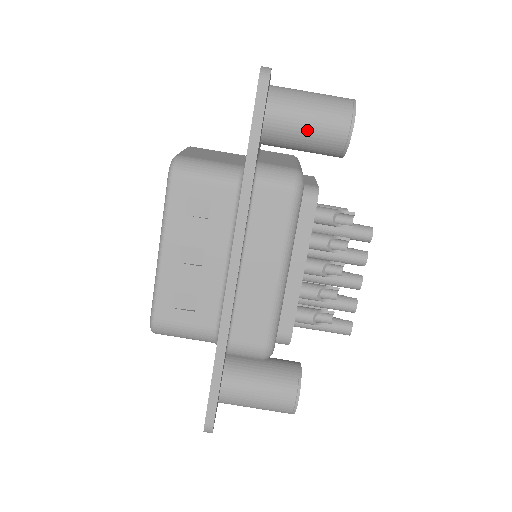
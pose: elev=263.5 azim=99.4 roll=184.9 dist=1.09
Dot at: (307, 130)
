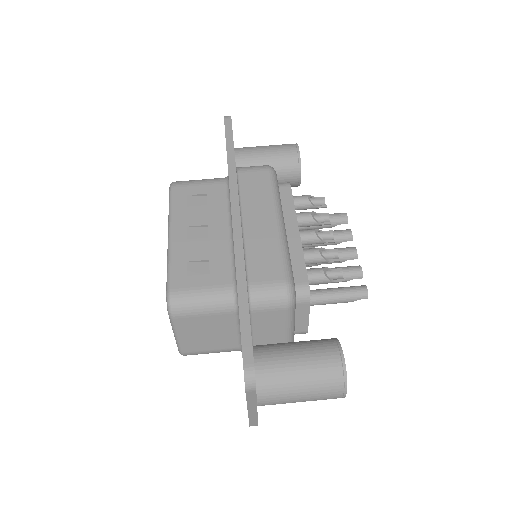
Dot at: (267, 158)
